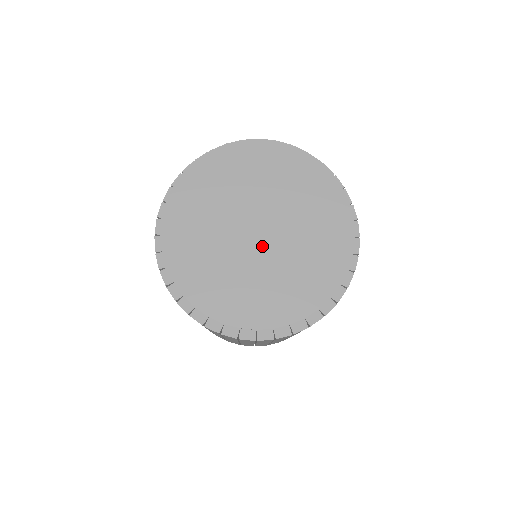
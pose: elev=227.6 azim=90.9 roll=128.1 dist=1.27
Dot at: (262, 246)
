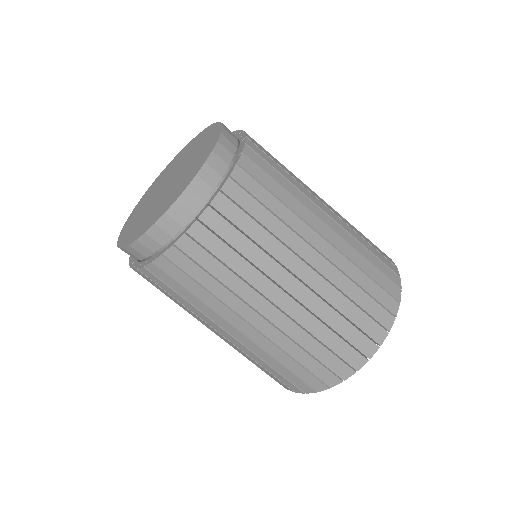
Dot at: (170, 185)
